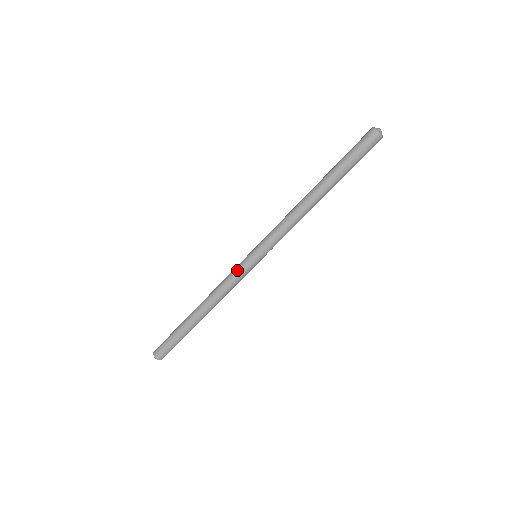
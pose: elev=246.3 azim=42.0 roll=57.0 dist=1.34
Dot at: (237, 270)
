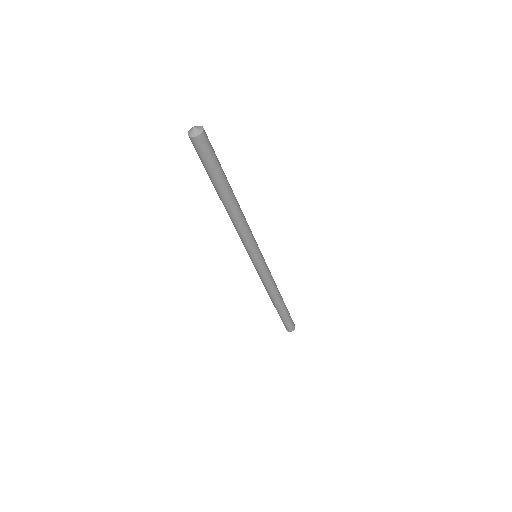
Dot at: (257, 272)
